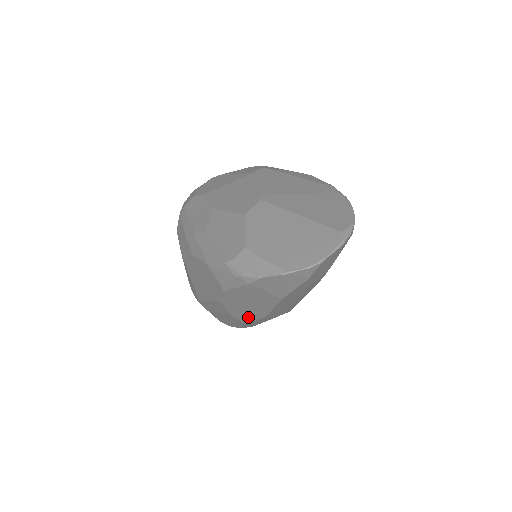
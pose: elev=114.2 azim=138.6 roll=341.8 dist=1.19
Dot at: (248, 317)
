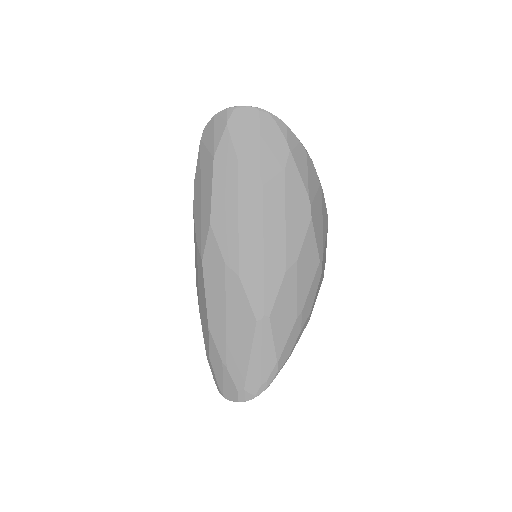
Dot at: (203, 234)
